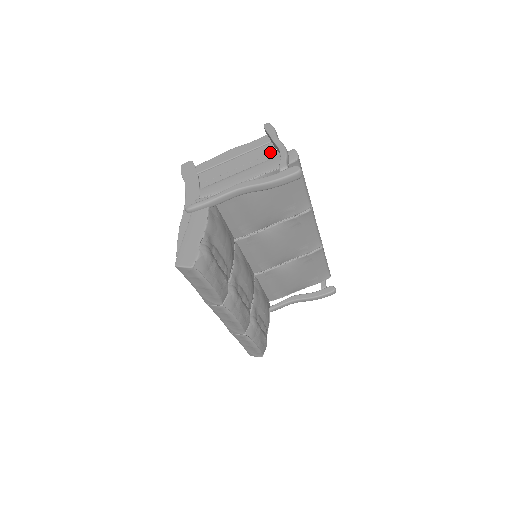
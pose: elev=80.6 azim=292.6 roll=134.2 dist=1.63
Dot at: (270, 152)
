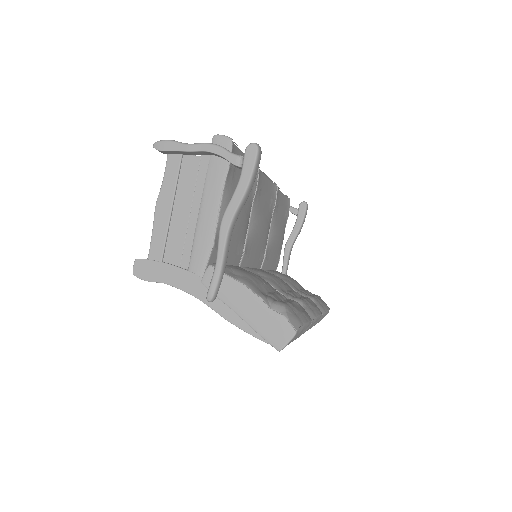
Dot at: (196, 164)
